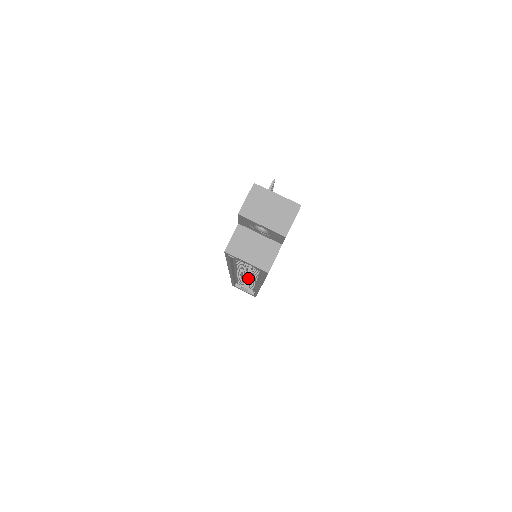
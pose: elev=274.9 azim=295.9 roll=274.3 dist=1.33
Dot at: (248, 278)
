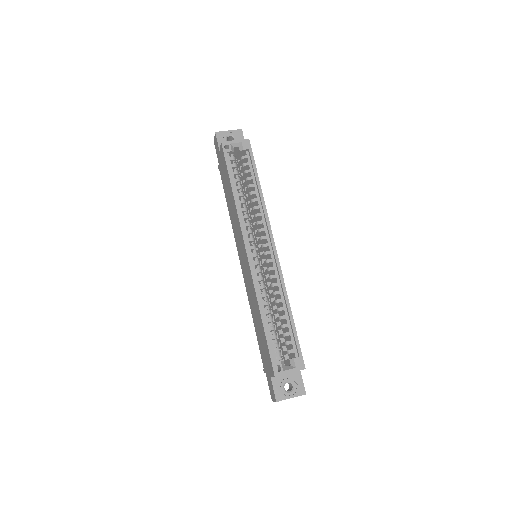
Dot at: (278, 339)
